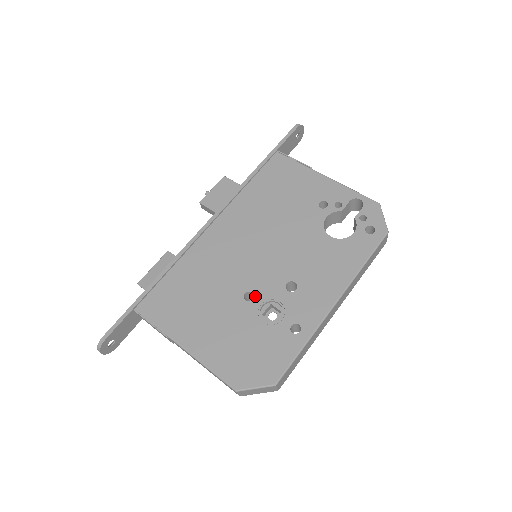
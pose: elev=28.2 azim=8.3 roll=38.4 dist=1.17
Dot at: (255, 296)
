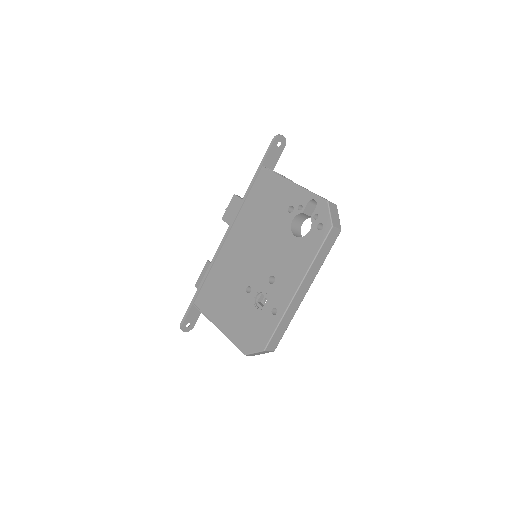
Dot at: (252, 289)
